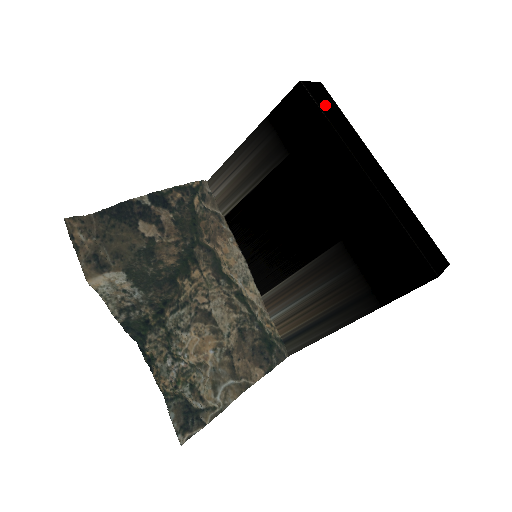
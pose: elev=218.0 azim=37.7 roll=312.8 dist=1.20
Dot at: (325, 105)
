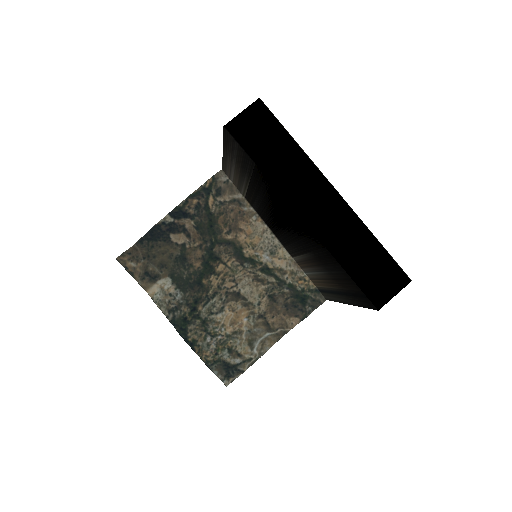
Dot at: (257, 140)
